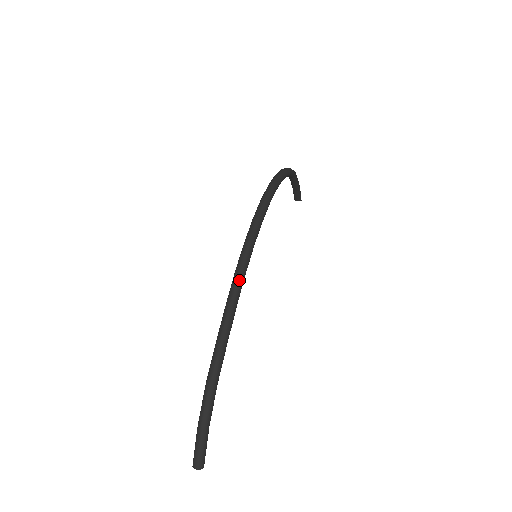
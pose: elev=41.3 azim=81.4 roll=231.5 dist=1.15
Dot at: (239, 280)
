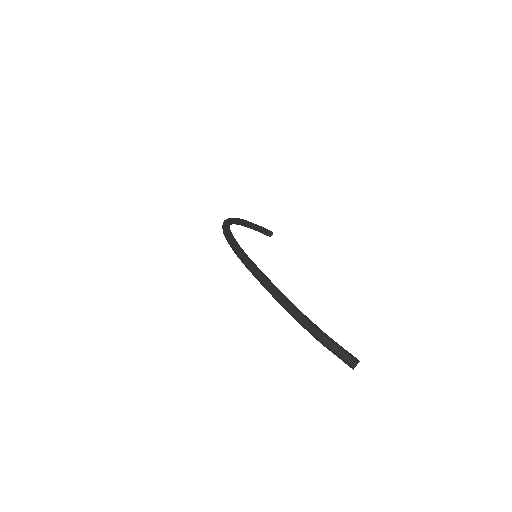
Dot at: (249, 263)
